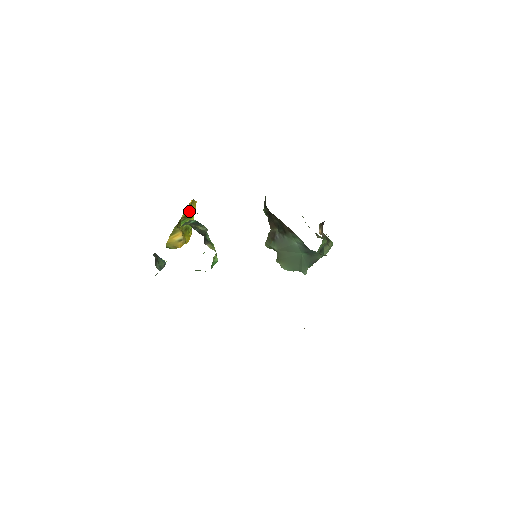
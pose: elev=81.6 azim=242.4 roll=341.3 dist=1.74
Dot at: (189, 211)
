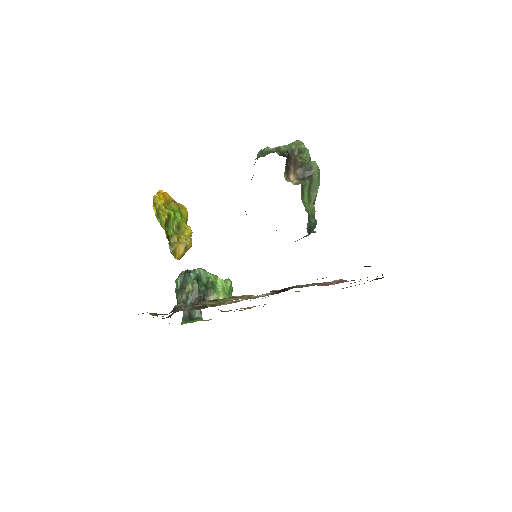
Dot at: (163, 219)
